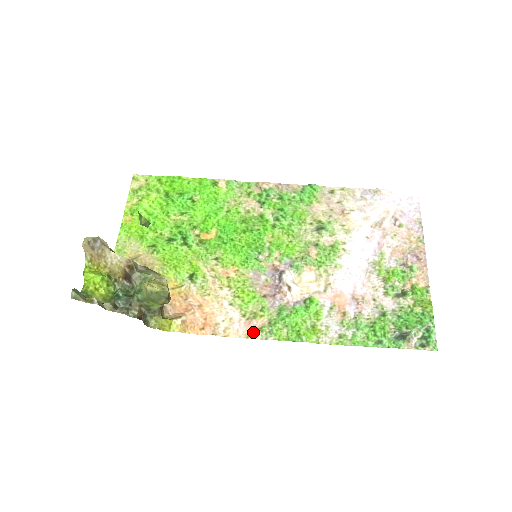
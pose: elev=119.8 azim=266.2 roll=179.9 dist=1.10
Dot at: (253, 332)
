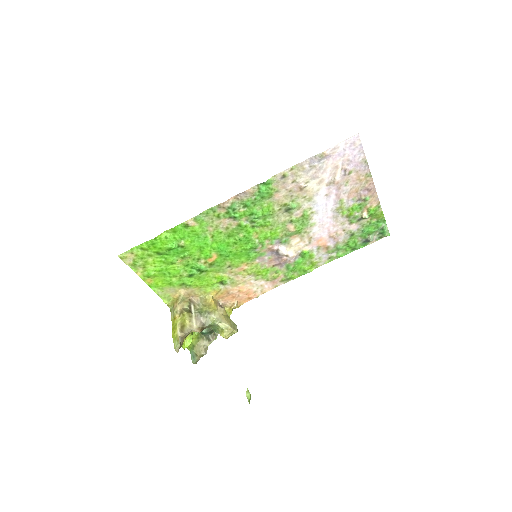
Dot at: (278, 284)
